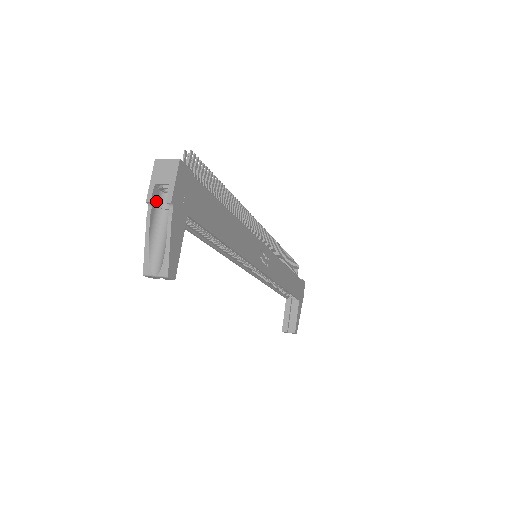
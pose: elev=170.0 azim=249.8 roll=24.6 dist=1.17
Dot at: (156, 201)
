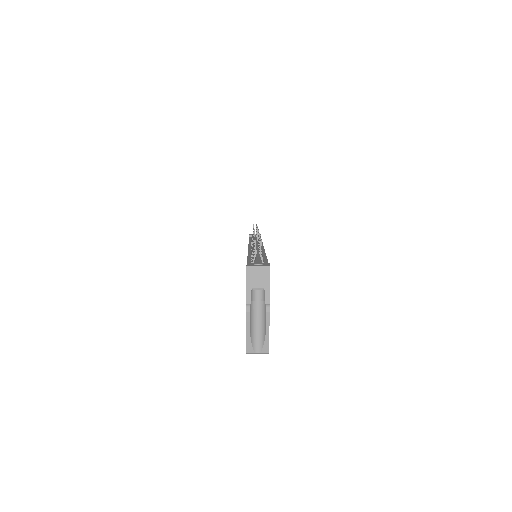
Dot at: (251, 298)
